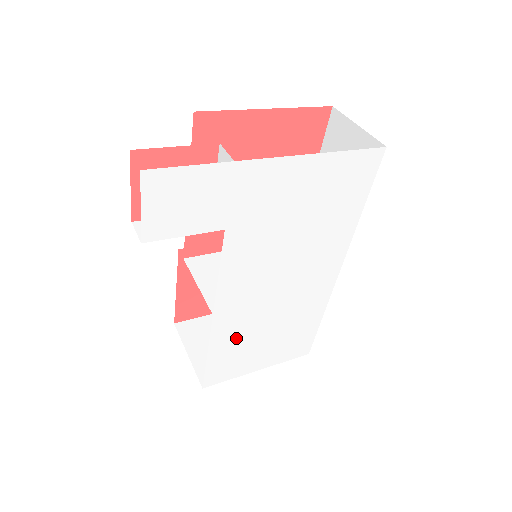
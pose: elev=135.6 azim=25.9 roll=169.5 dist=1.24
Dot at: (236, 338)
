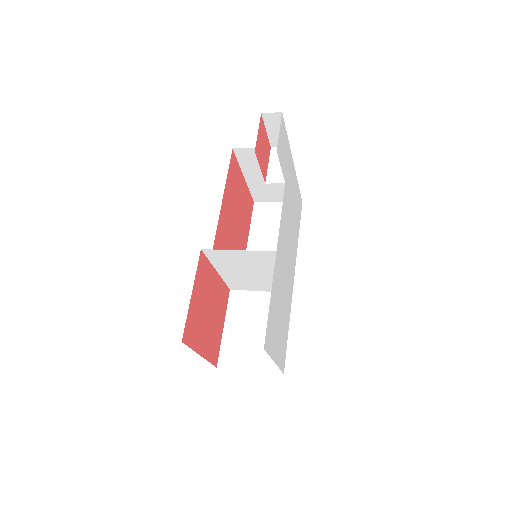
Dot at: (276, 296)
